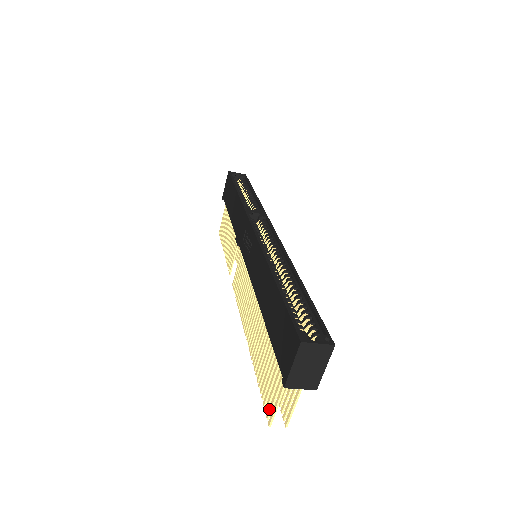
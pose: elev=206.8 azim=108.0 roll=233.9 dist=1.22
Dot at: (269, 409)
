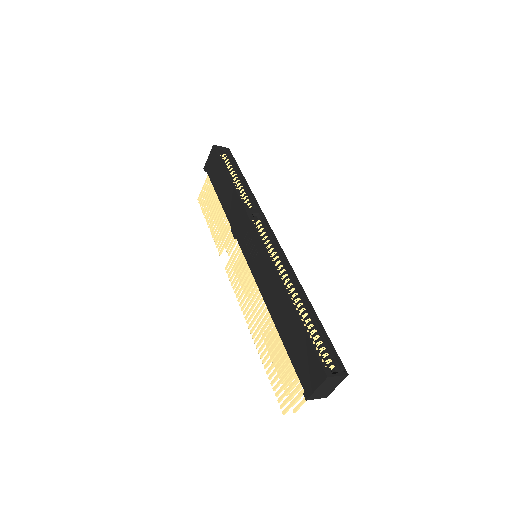
Dot at: (283, 403)
